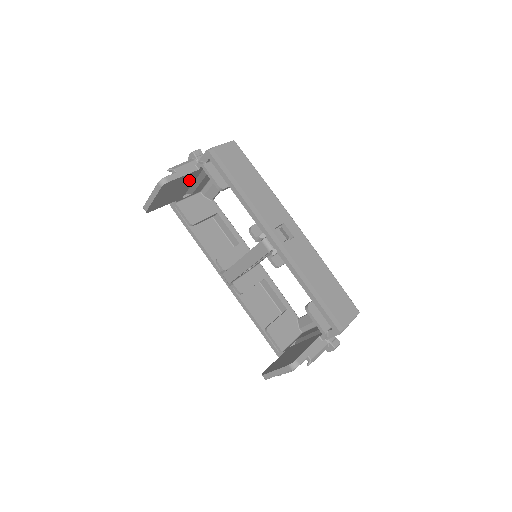
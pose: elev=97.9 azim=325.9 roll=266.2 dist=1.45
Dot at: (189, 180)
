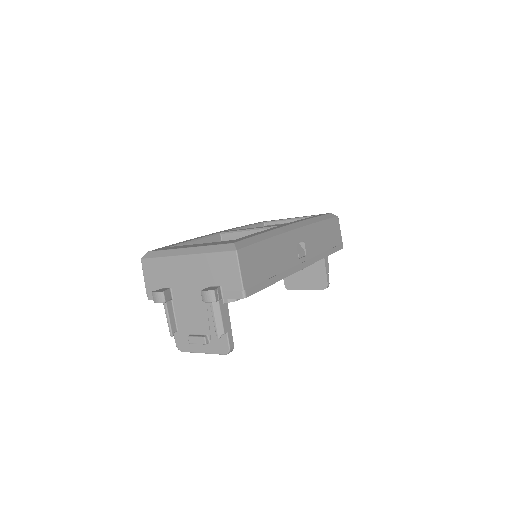
Dot at: occluded
